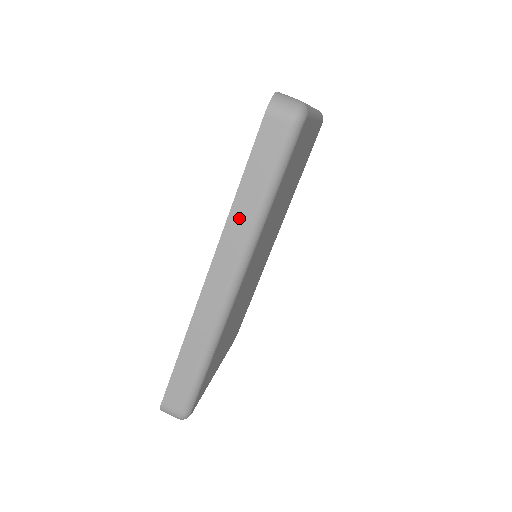
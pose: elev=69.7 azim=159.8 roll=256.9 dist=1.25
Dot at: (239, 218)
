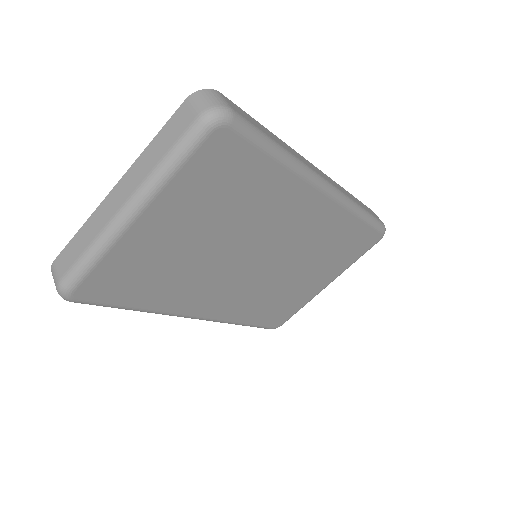
Dot at: occluded
